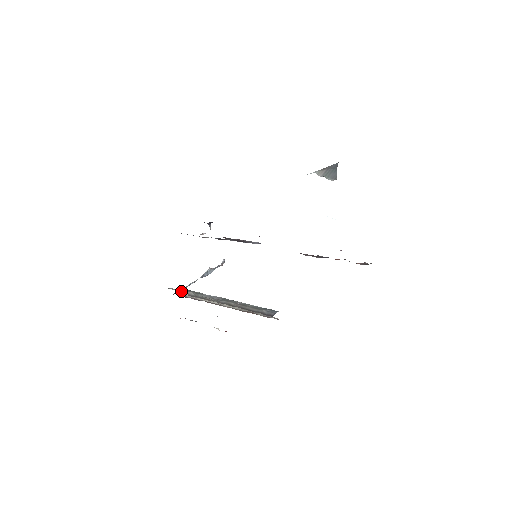
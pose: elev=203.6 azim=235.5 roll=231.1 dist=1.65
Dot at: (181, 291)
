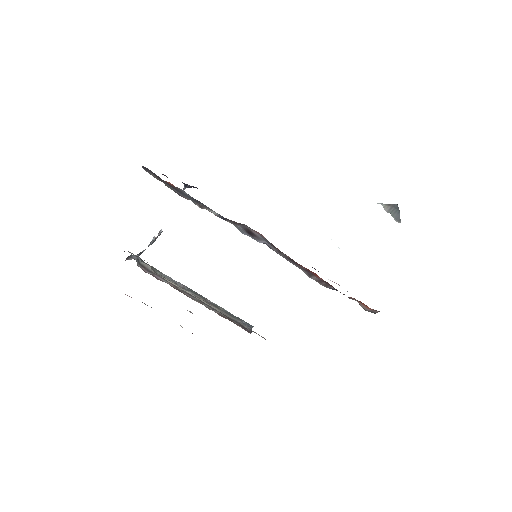
Dot at: (136, 259)
